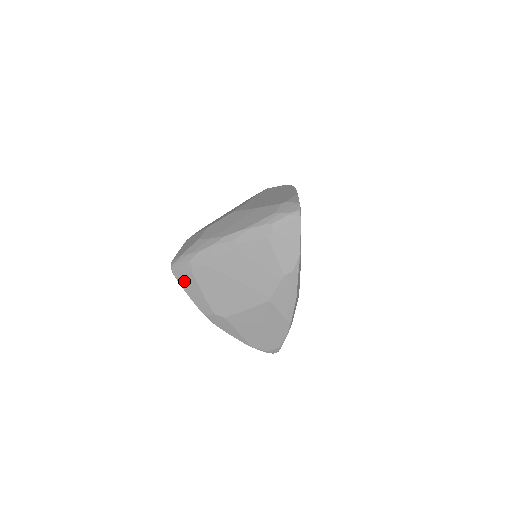
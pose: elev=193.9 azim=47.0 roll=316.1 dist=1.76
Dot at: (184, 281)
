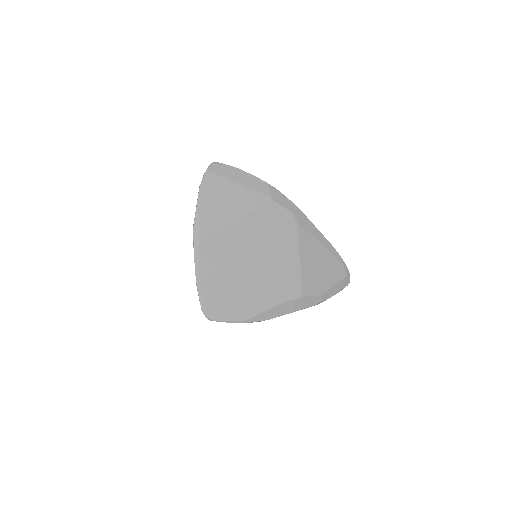
Dot at: occluded
